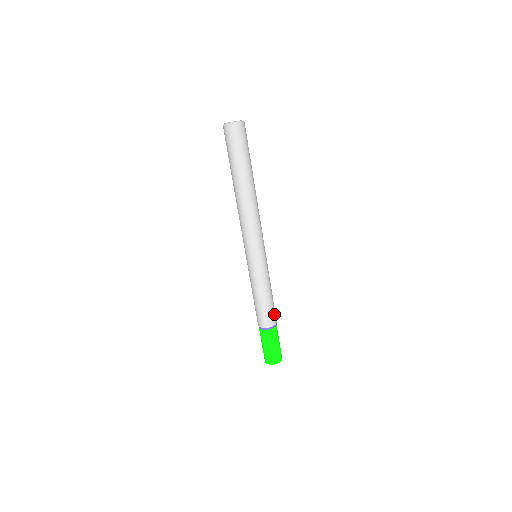
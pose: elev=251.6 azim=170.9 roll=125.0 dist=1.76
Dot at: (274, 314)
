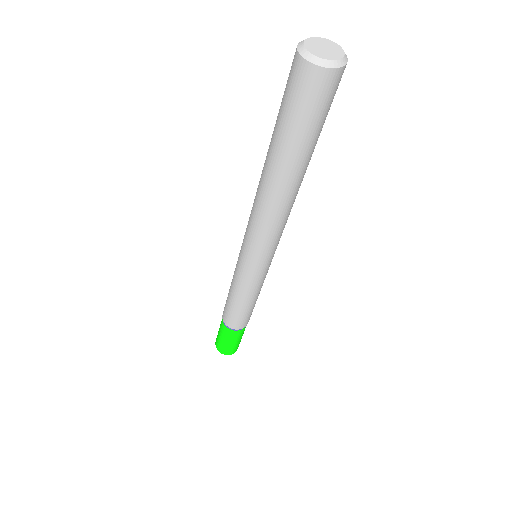
Dot at: (247, 319)
